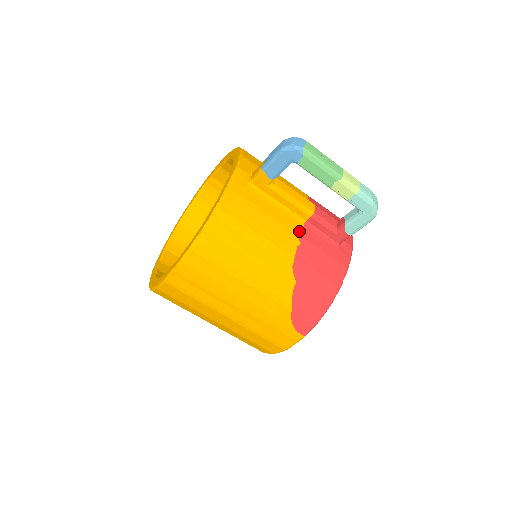
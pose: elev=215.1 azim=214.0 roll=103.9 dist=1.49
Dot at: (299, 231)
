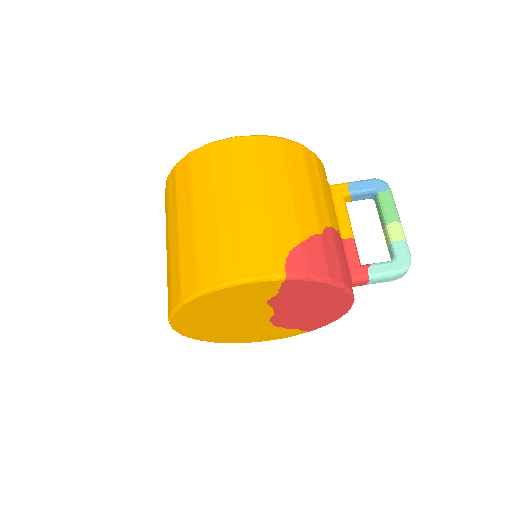
Dot at: occluded
